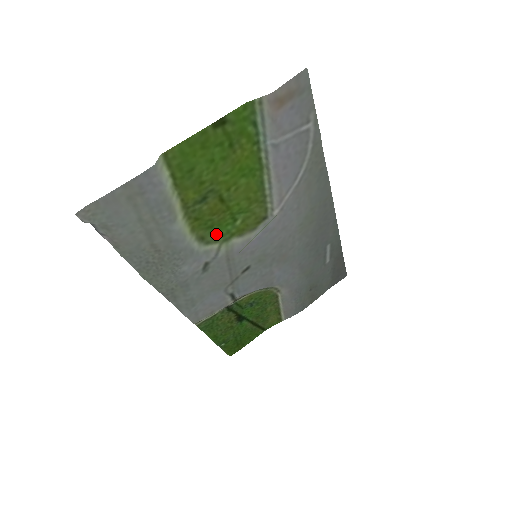
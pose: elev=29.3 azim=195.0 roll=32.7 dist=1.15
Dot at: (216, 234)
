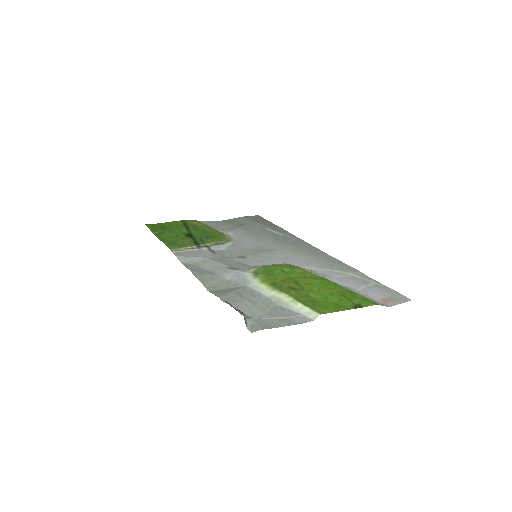
Dot at: (264, 270)
